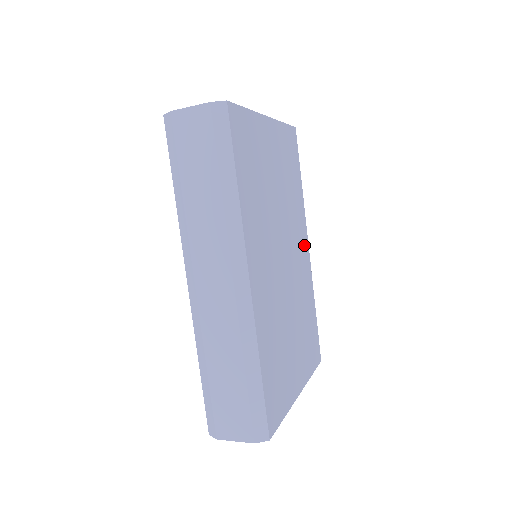
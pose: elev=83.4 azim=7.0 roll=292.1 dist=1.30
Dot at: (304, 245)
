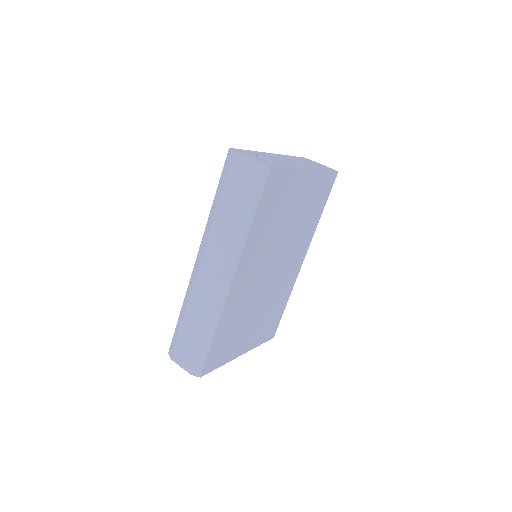
Dot at: (299, 259)
